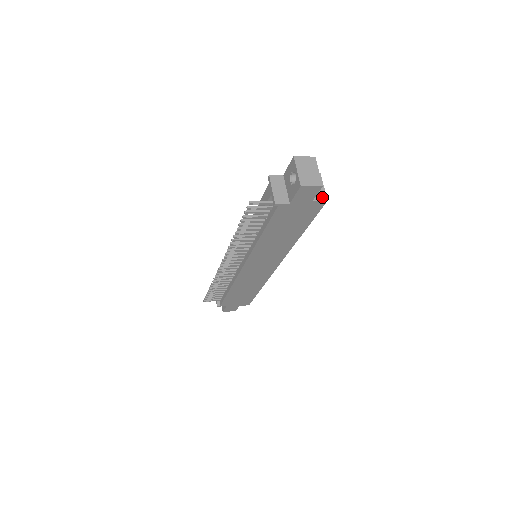
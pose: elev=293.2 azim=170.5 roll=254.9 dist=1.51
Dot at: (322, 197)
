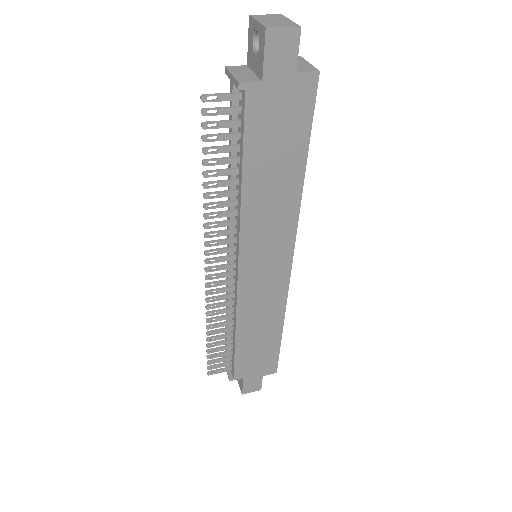
Dot at: (310, 69)
